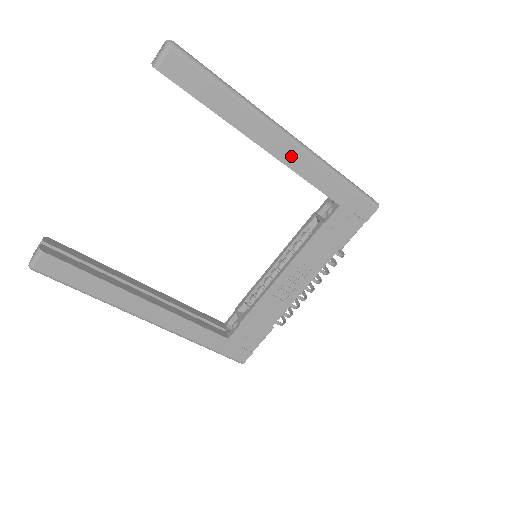
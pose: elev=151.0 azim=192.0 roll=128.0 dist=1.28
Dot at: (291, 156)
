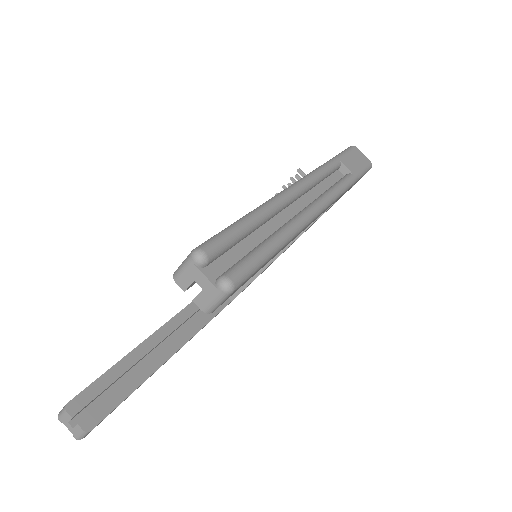
Dot at: occluded
